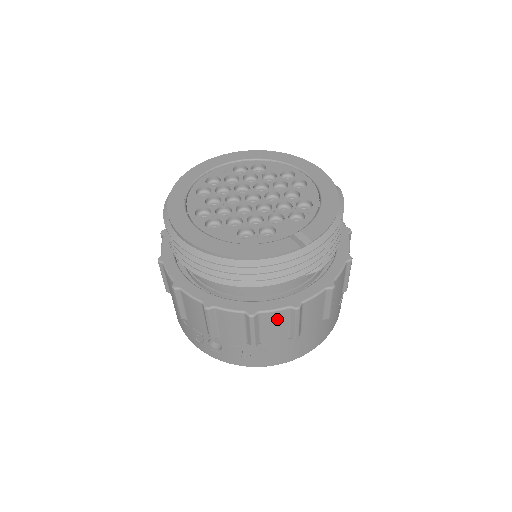
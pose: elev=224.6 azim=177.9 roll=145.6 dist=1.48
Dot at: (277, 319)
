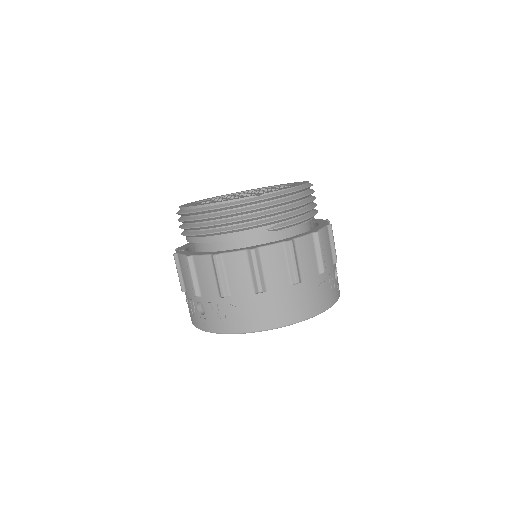
Dot at: (238, 263)
